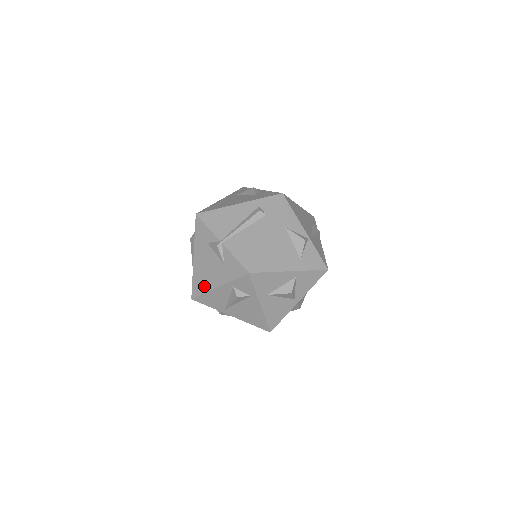
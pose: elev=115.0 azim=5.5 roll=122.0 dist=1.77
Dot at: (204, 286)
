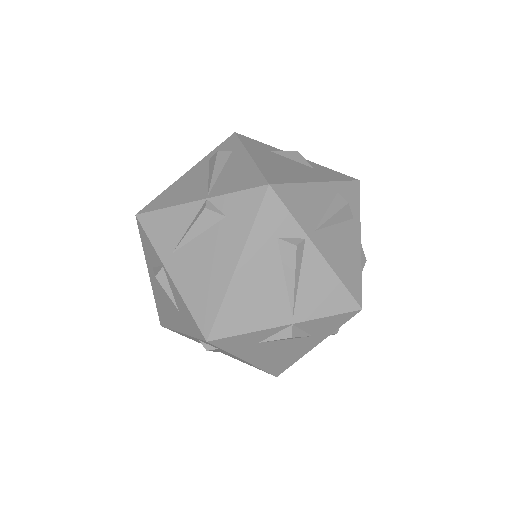
Dot at: (291, 177)
